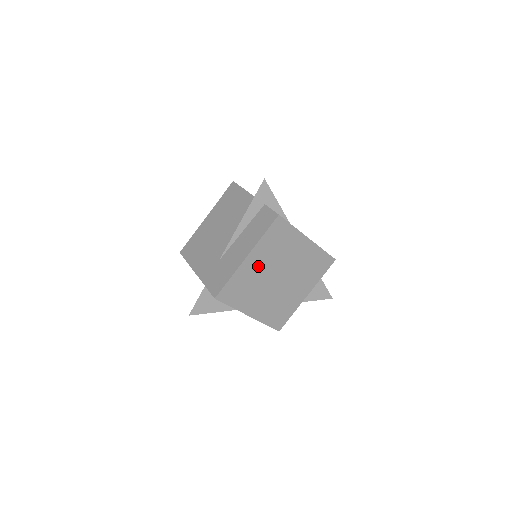
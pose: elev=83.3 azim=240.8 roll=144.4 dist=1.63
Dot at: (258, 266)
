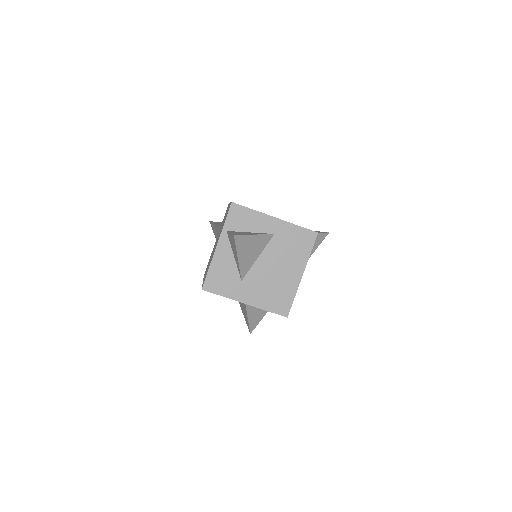
Dot at: occluded
